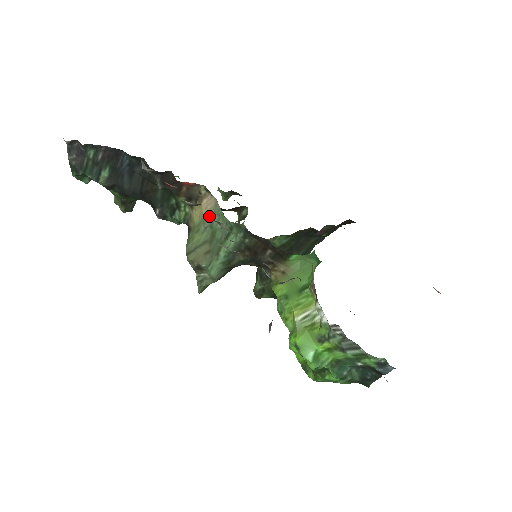
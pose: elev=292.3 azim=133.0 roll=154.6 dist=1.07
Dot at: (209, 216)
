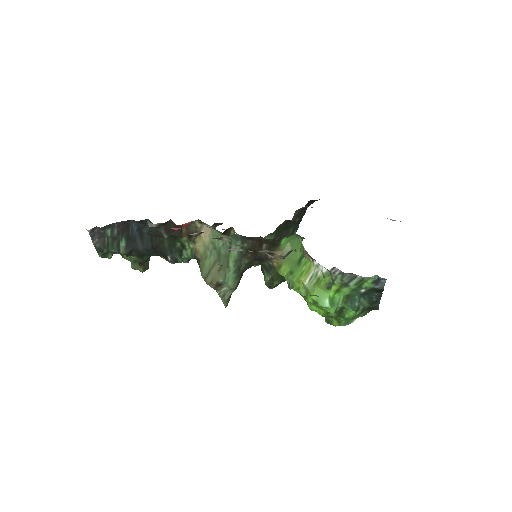
Dot at: (210, 241)
